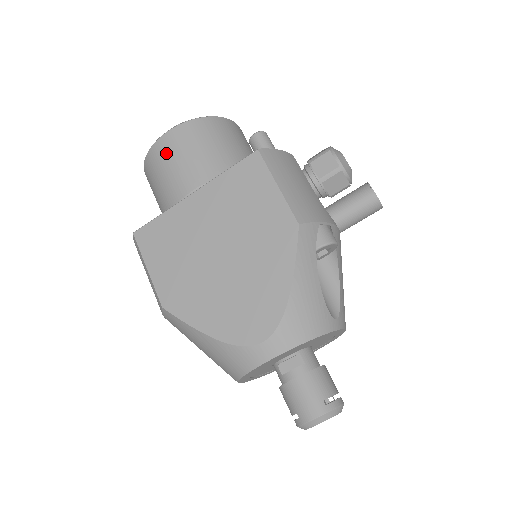
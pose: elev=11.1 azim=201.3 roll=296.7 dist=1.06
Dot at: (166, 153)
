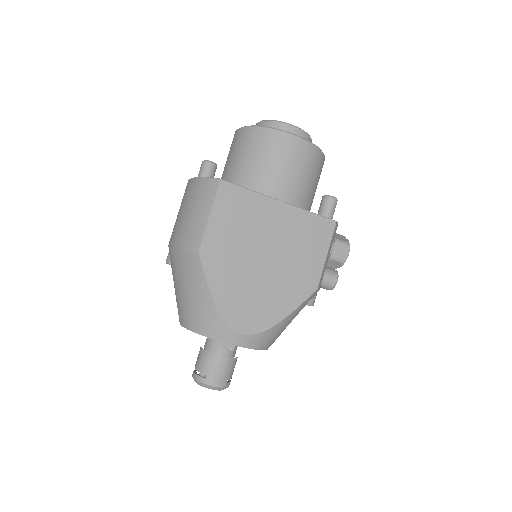
Dot at: (287, 151)
